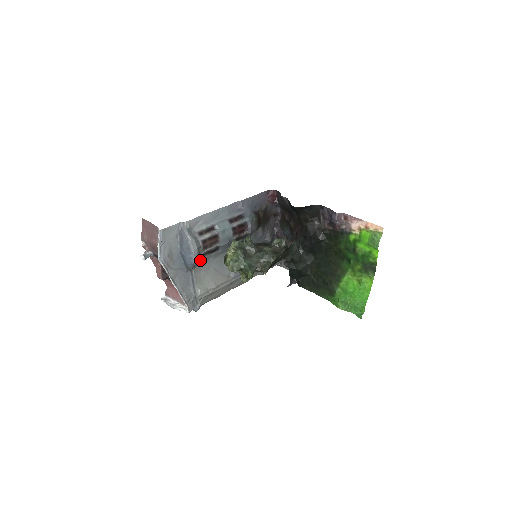
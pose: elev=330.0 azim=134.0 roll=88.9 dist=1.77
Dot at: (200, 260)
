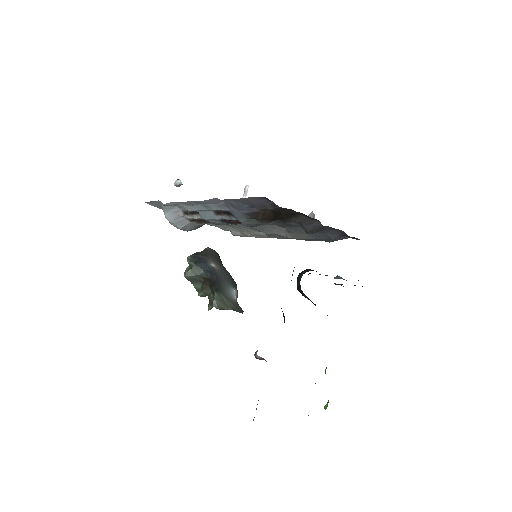
Dot at: occluded
